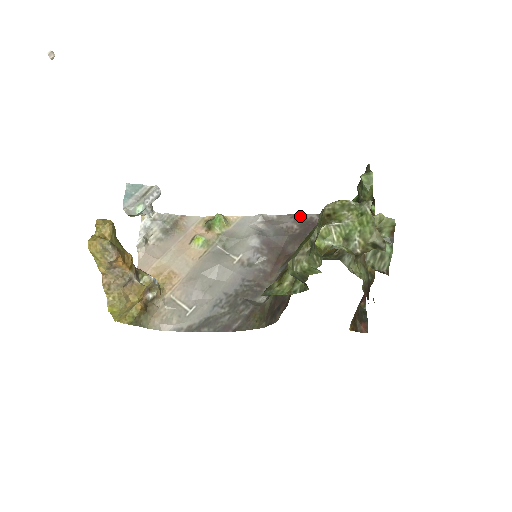
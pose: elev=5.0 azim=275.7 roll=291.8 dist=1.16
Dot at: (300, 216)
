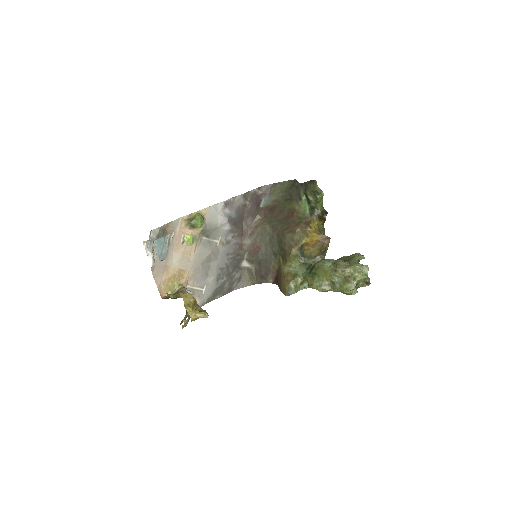
Dot at: (248, 193)
